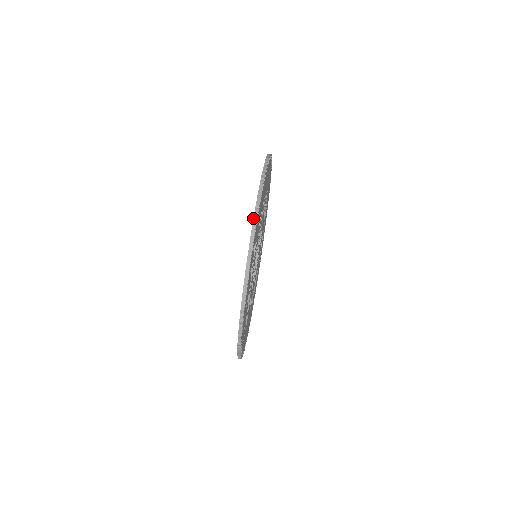
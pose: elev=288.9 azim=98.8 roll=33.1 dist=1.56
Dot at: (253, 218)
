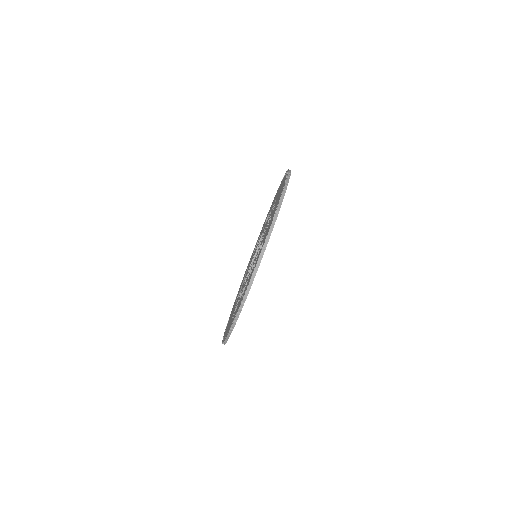
Dot at: (272, 221)
